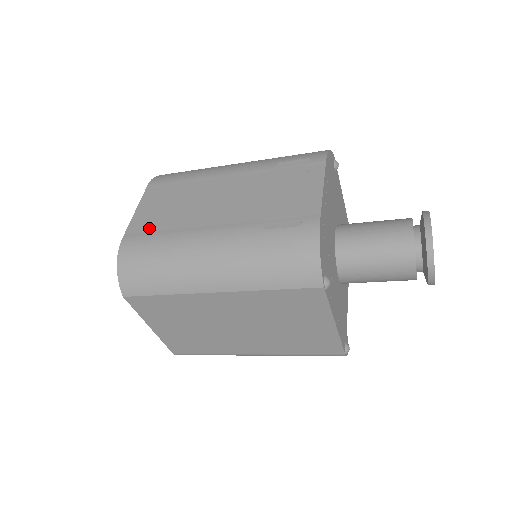
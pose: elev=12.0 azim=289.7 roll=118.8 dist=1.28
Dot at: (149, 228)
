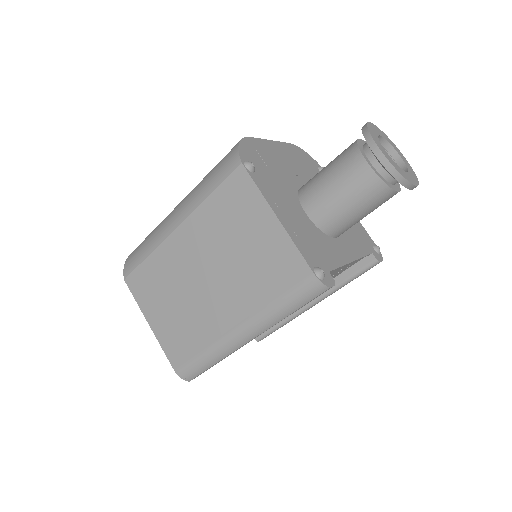
Dot at: occluded
